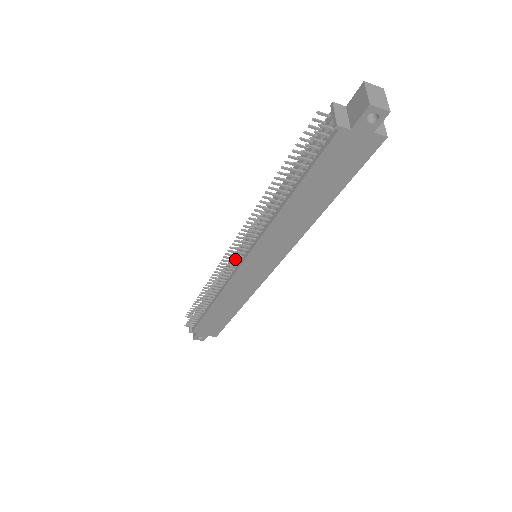
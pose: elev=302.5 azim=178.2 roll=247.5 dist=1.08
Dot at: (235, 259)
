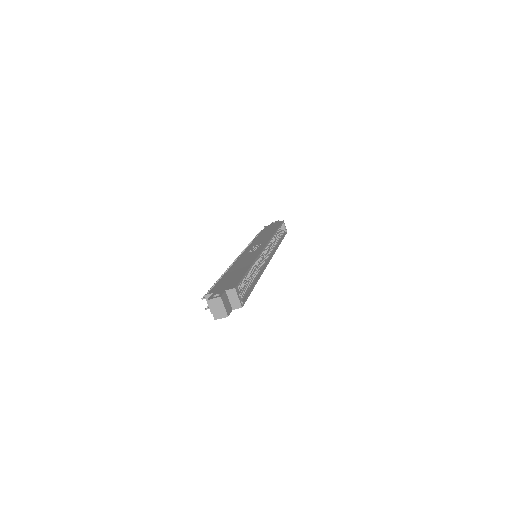
Dot at: occluded
